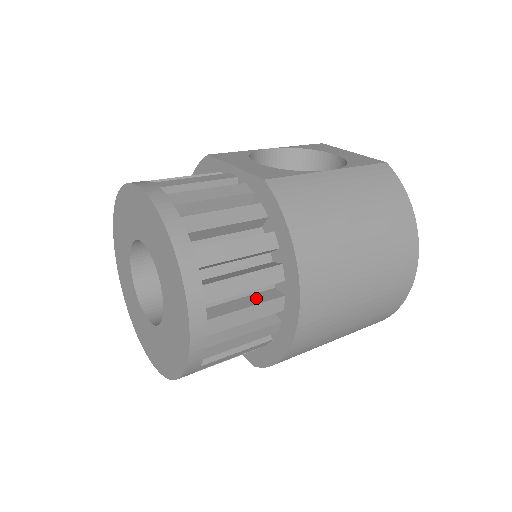
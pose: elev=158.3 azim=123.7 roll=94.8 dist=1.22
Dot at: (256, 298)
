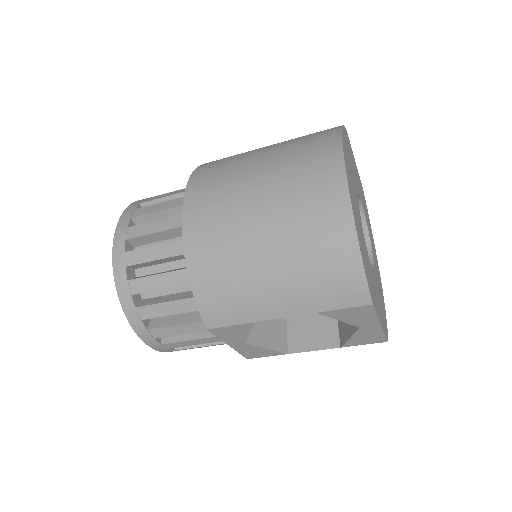
Dot at: occluded
